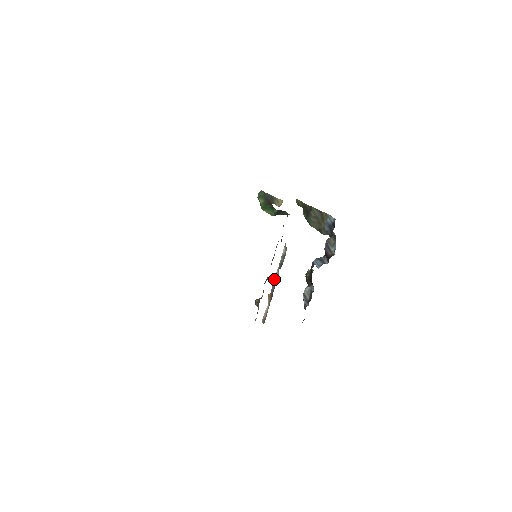
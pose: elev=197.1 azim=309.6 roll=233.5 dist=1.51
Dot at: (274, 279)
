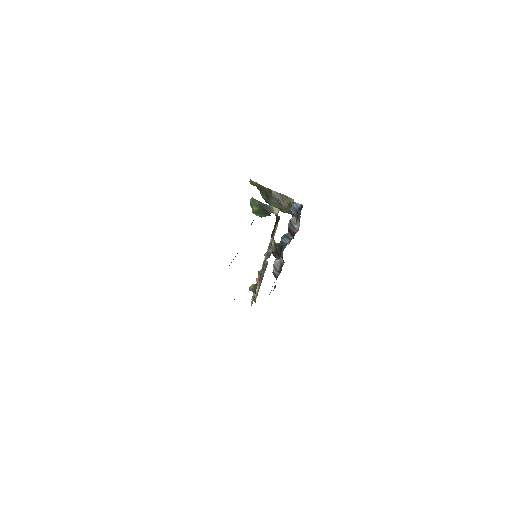
Dot at: (262, 266)
